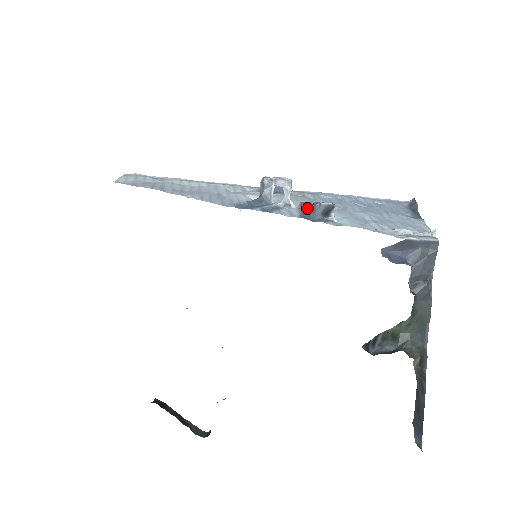
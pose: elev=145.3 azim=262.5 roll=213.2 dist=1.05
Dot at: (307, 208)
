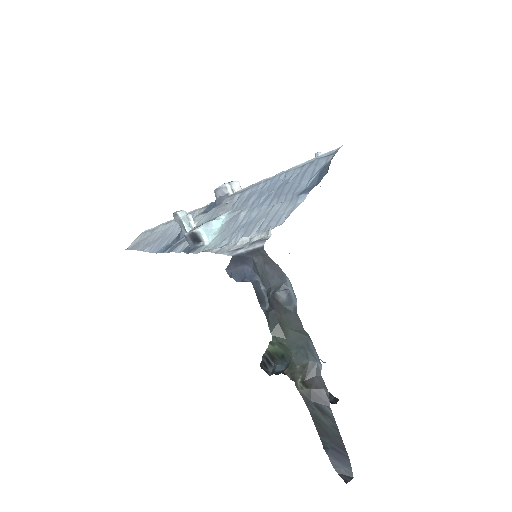
Dot at: occluded
